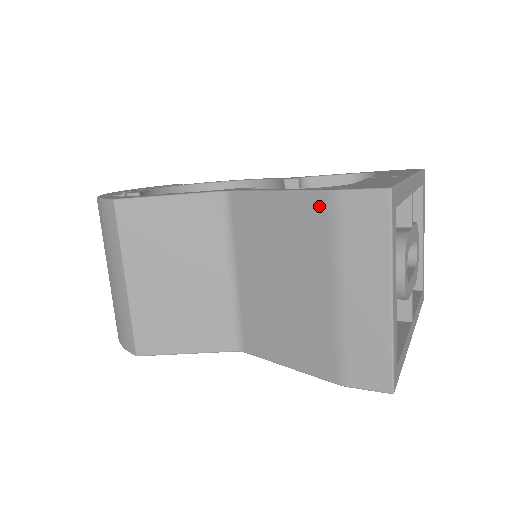
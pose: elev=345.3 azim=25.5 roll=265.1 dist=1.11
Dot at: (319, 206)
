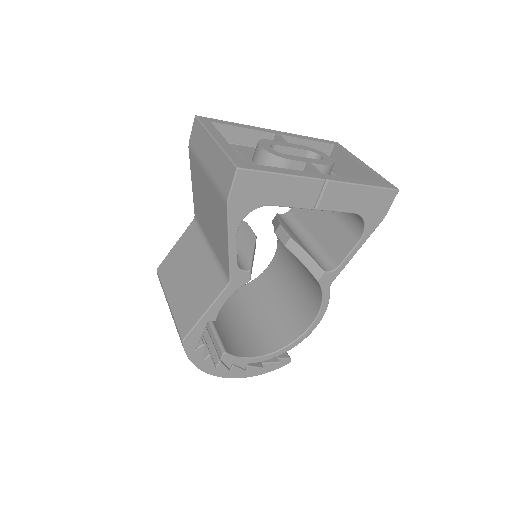
Dot at: (191, 158)
